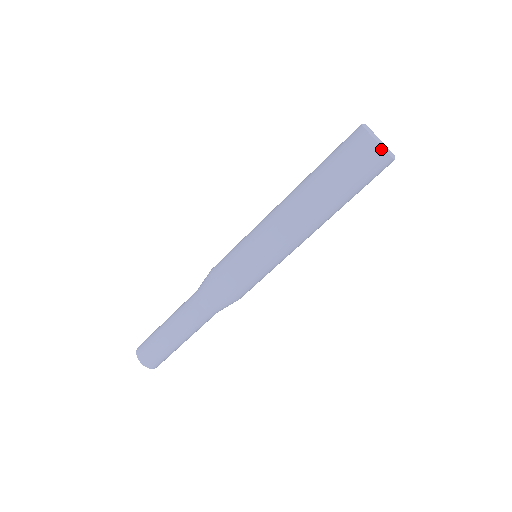
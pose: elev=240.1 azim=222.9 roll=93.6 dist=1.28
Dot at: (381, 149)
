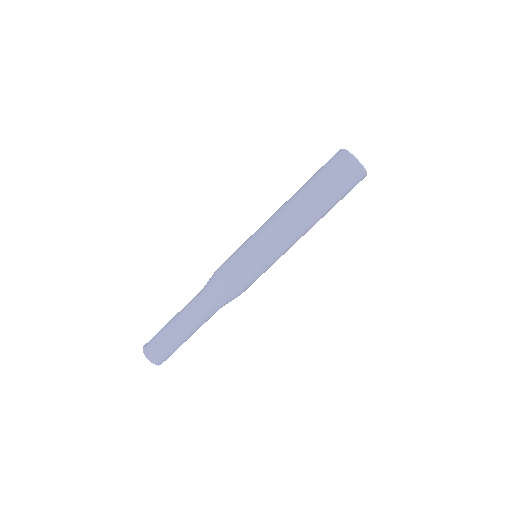
Dot at: (357, 164)
